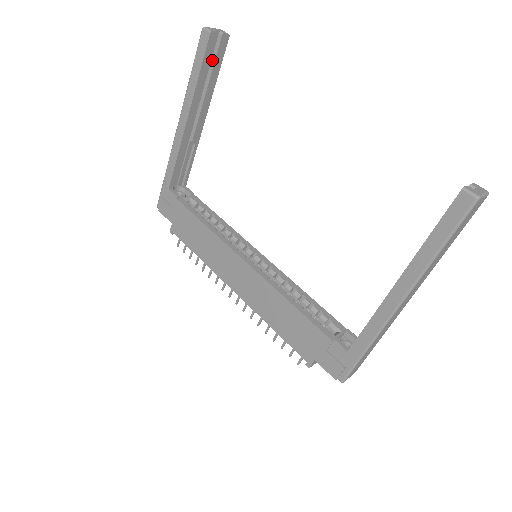
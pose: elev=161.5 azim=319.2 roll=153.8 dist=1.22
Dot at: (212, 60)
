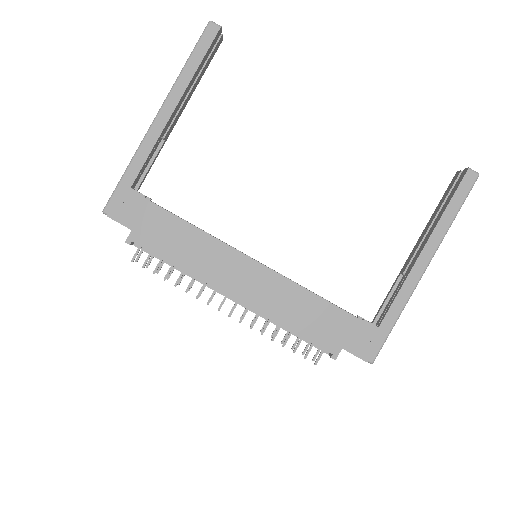
Dot at: occluded
